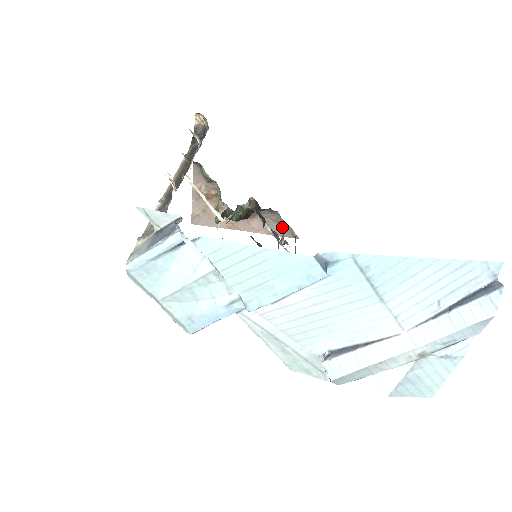
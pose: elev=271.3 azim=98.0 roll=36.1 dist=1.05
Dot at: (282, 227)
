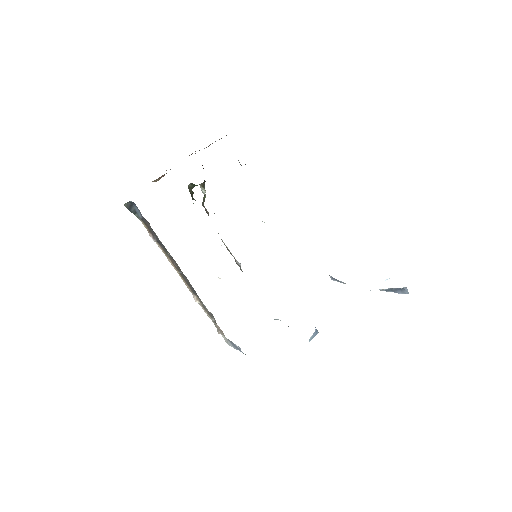
Dot at: occluded
